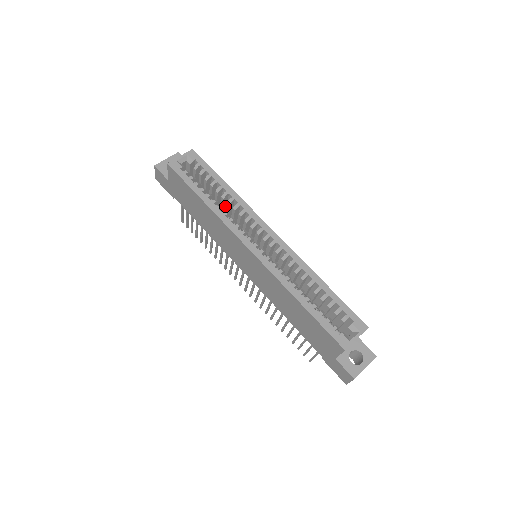
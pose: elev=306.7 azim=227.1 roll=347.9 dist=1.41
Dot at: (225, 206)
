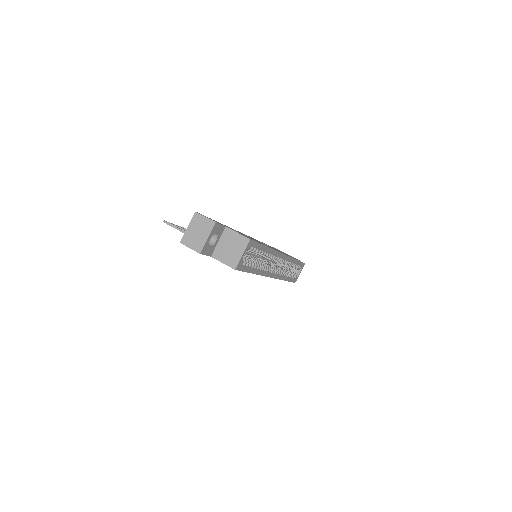
Dot at: occluded
